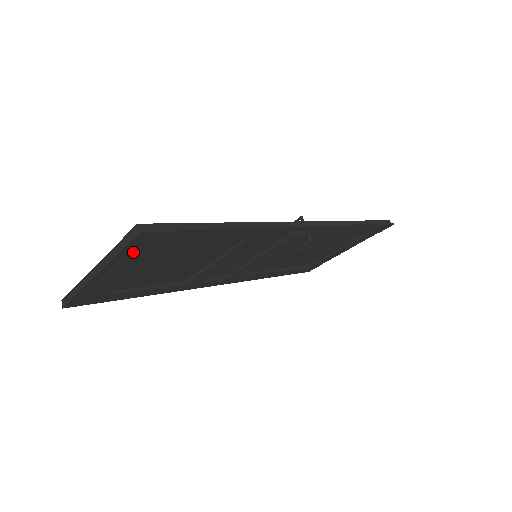
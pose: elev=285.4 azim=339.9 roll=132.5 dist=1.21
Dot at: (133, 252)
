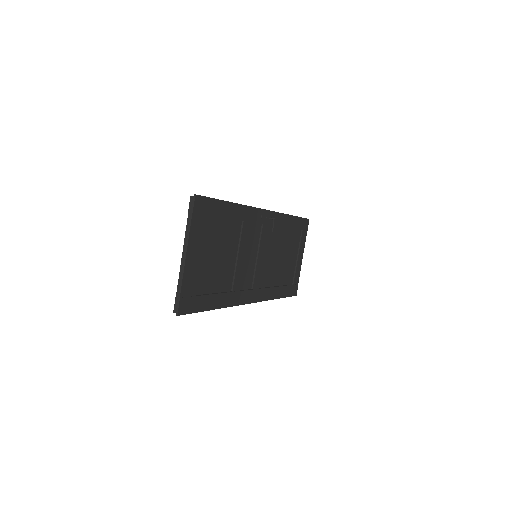
Dot at: (197, 224)
